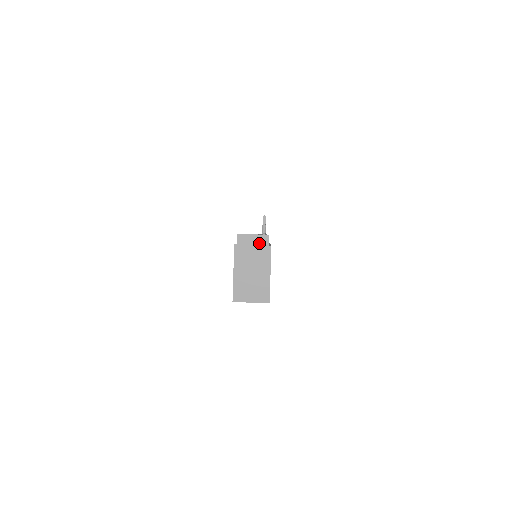
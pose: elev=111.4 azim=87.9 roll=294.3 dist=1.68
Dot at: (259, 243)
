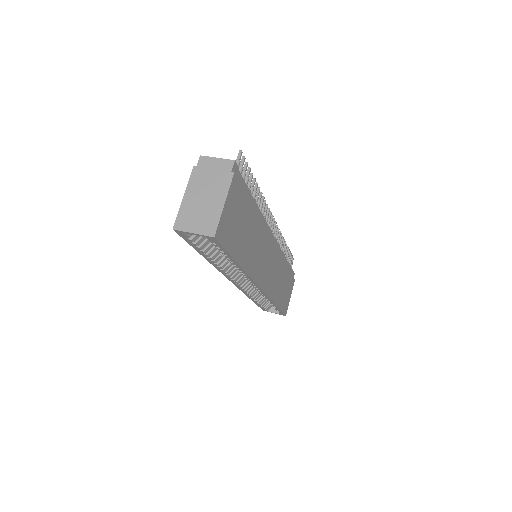
Dot at: (221, 168)
